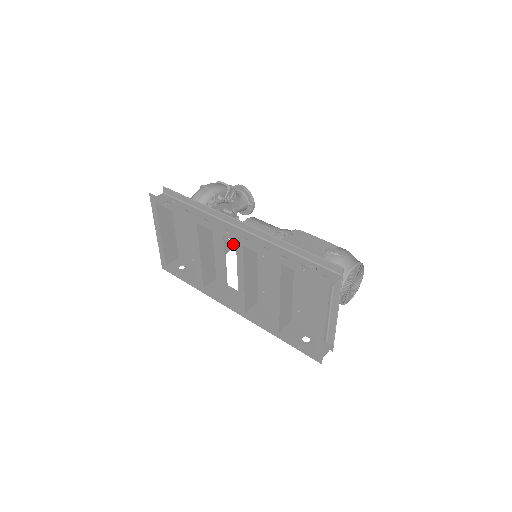
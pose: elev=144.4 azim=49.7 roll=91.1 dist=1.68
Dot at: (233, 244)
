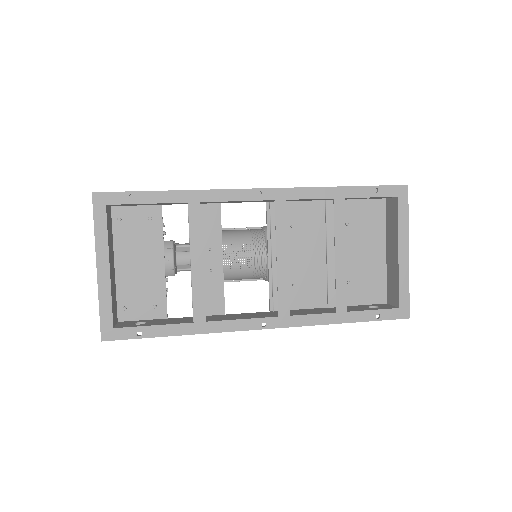
Dot at: occluded
